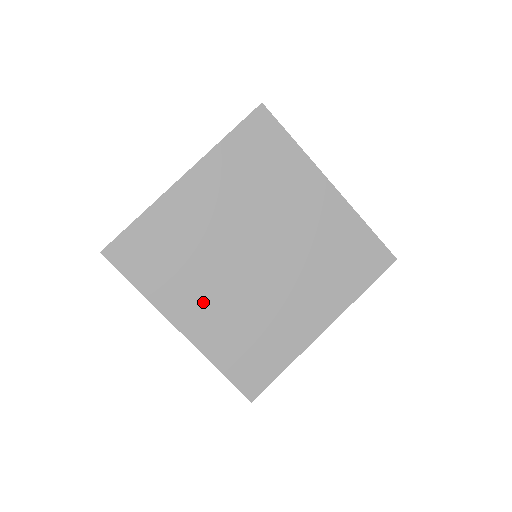
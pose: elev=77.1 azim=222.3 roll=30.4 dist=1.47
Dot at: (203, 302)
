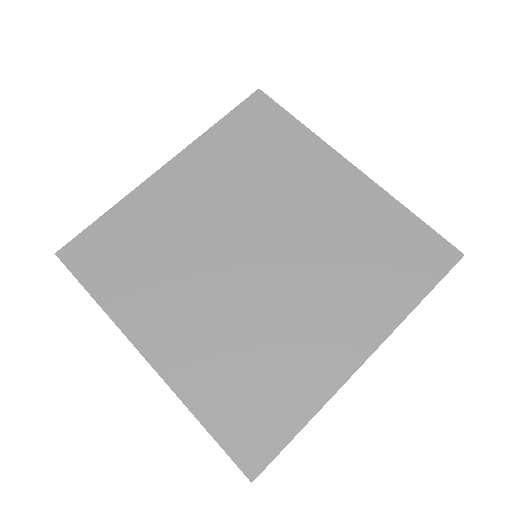
Dot at: (181, 316)
